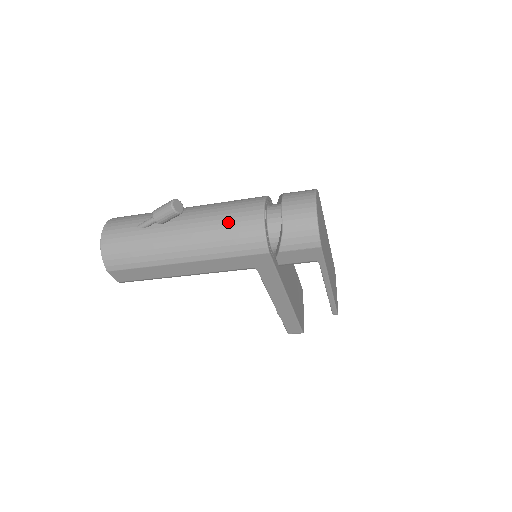
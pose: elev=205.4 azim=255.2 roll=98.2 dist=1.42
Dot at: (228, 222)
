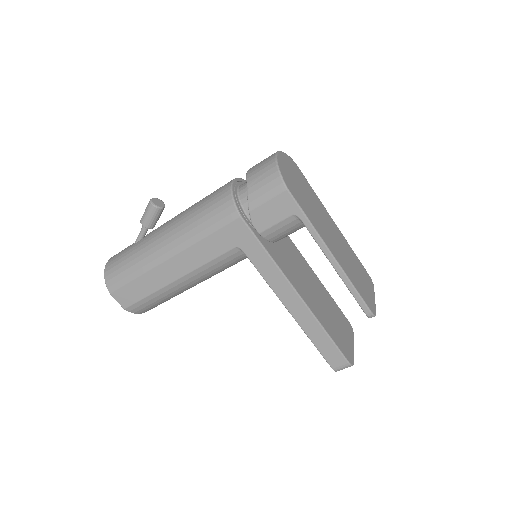
Dot at: (202, 203)
